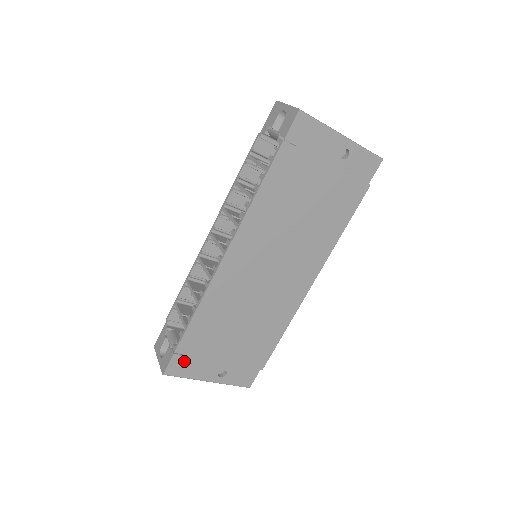
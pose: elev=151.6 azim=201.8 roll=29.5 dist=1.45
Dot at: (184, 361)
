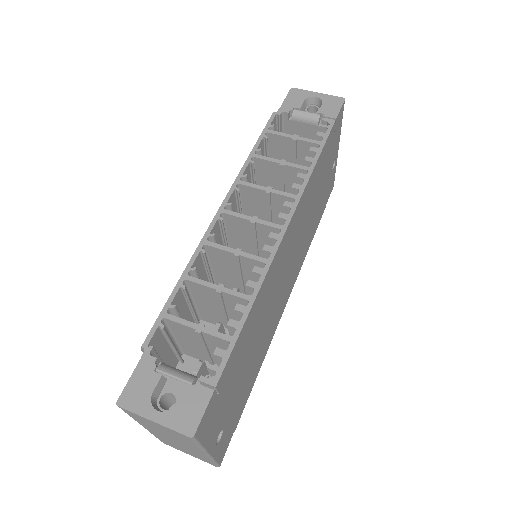
Dot at: (213, 407)
